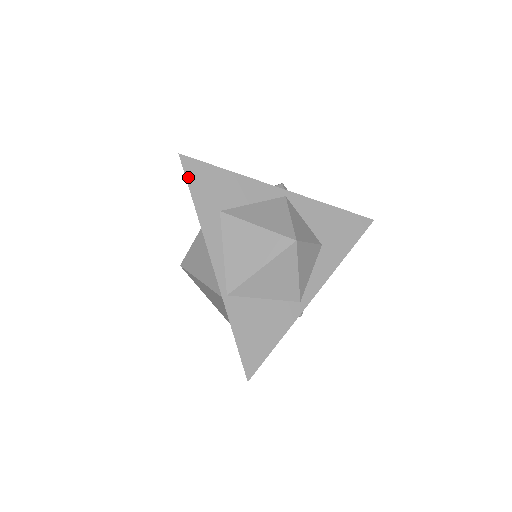
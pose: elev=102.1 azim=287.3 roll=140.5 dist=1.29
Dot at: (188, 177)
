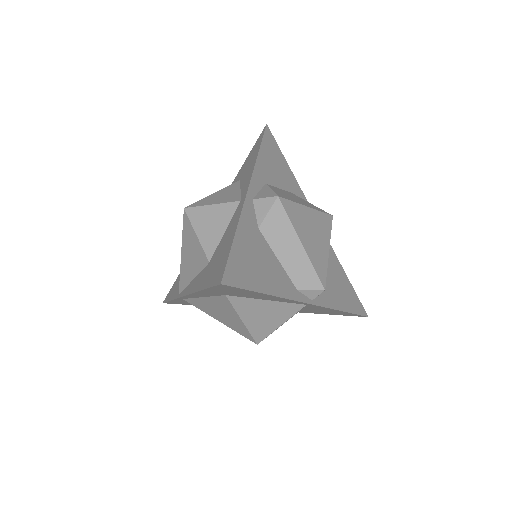
Dot at: (214, 288)
